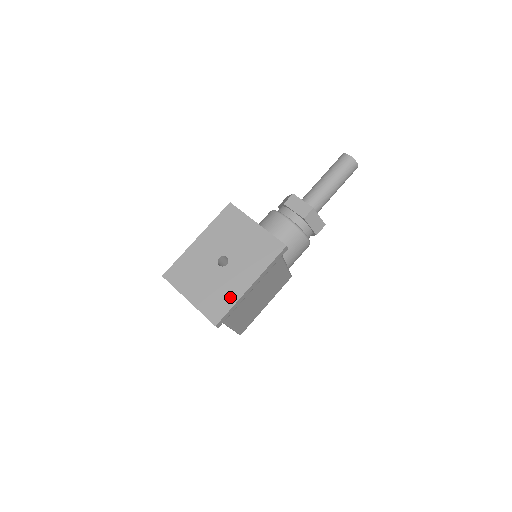
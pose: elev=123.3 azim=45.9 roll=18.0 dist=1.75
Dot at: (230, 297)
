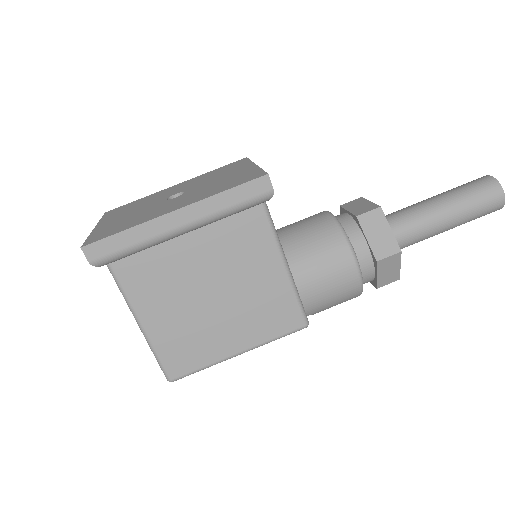
Dot at: (136, 221)
